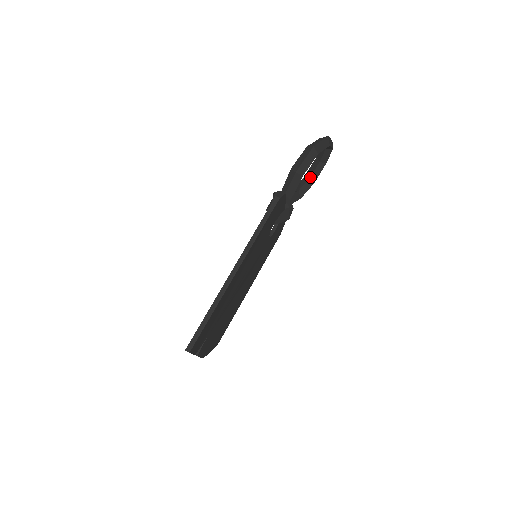
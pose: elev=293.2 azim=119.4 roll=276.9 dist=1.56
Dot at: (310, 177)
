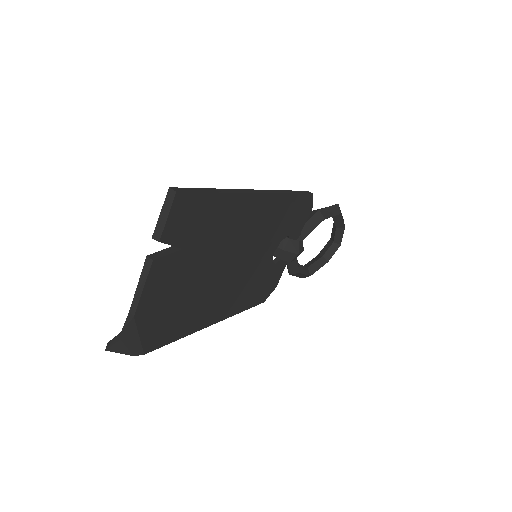
Dot at: (309, 266)
